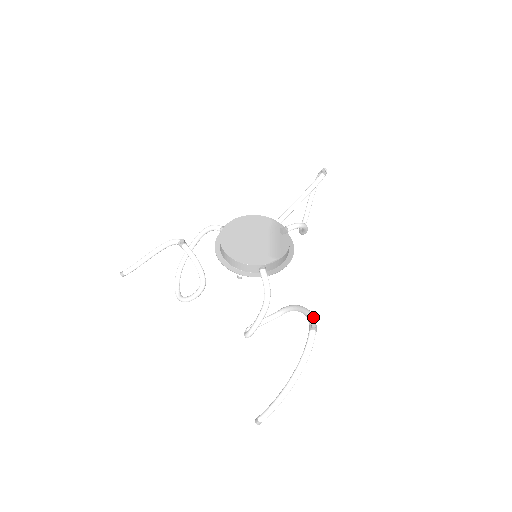
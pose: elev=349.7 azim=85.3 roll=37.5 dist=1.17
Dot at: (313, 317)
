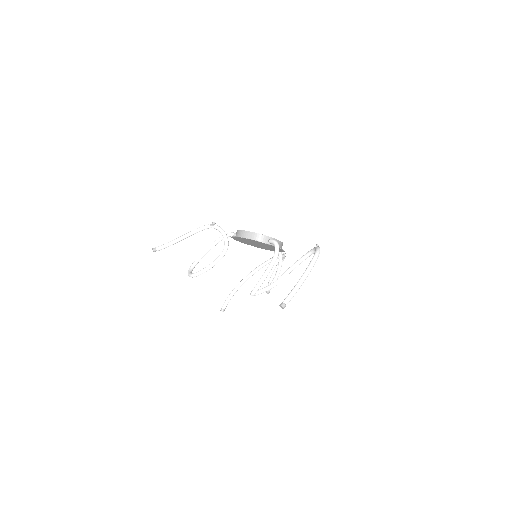
Dot at: occluded
